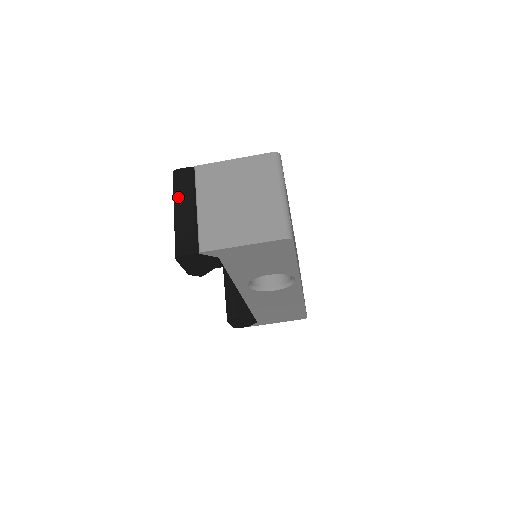
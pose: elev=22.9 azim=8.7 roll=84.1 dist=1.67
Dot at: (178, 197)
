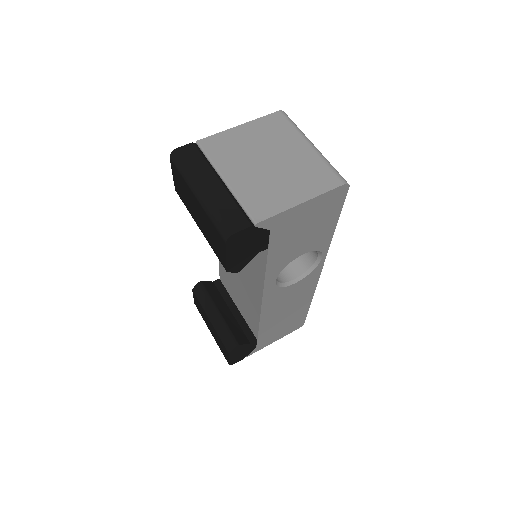
Dot at: (194, 175)
